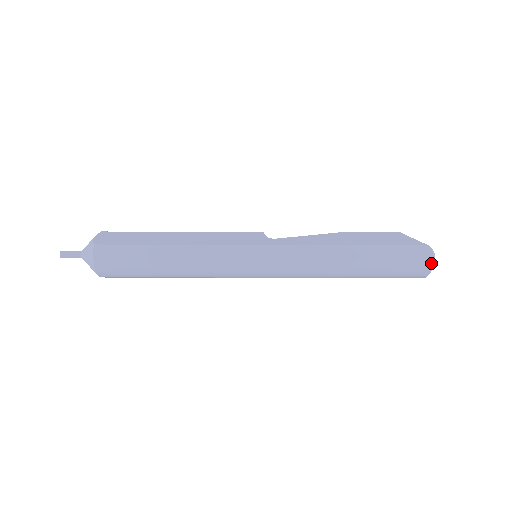
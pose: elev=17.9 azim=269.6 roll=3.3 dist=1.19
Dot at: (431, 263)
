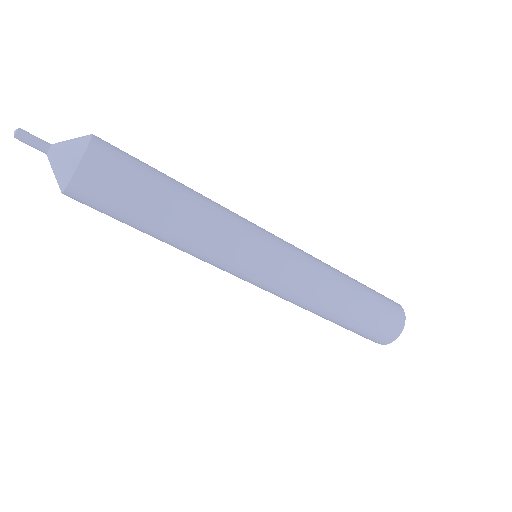
Dot at: (401, 307)
